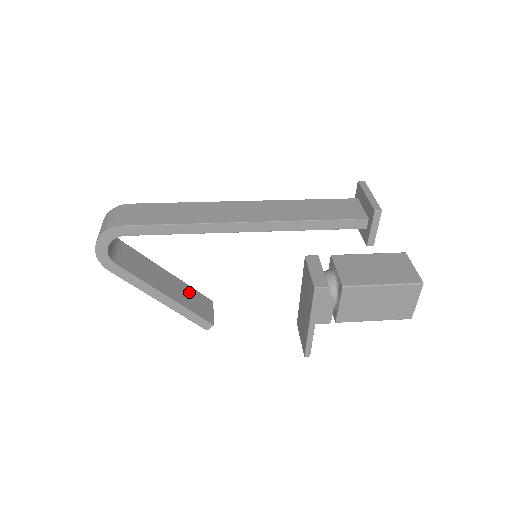
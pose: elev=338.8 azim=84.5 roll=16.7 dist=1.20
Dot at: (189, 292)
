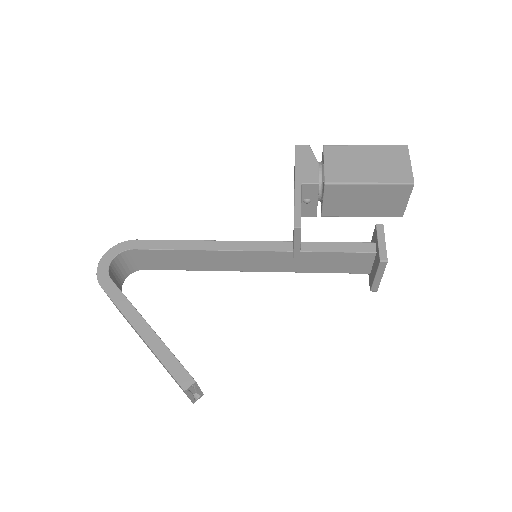
Dot at: occluded
